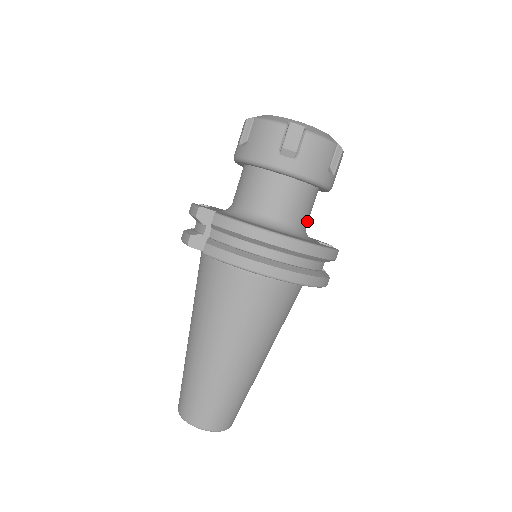
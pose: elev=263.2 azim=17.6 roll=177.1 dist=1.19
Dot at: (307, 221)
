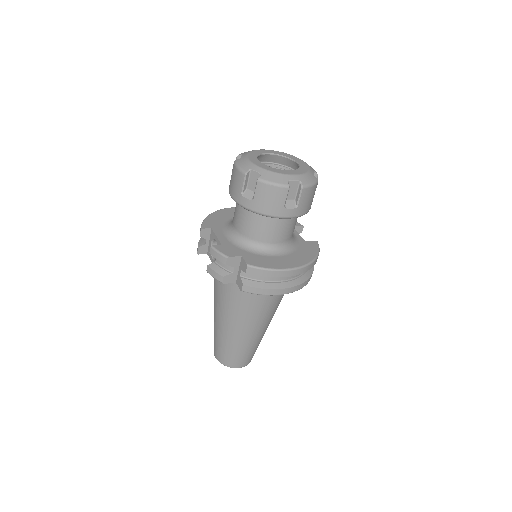
Dot at: occluded
